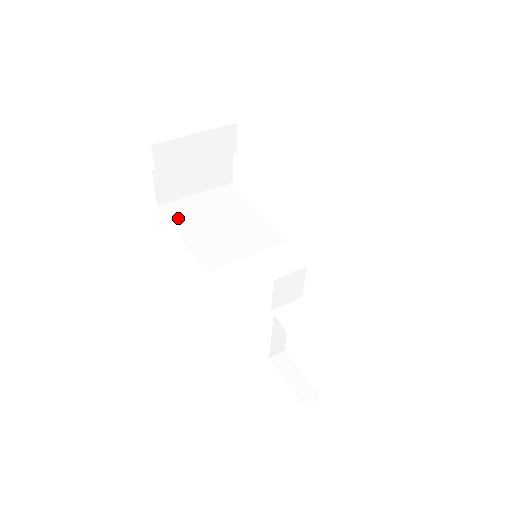
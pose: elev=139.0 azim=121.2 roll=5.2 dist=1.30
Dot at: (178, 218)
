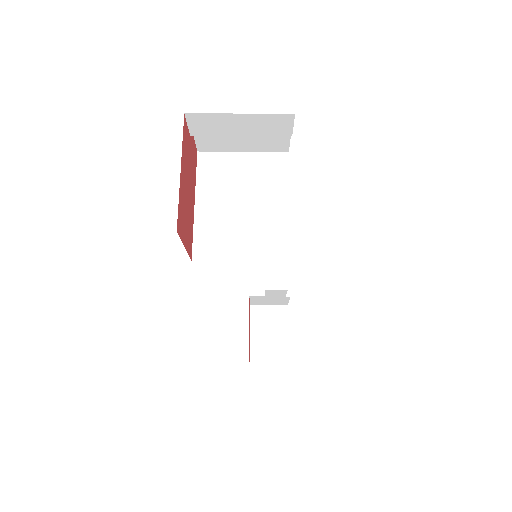
Dot at: (207, 178)
